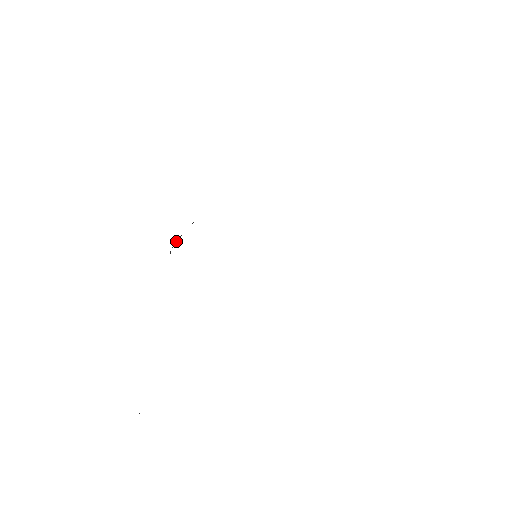
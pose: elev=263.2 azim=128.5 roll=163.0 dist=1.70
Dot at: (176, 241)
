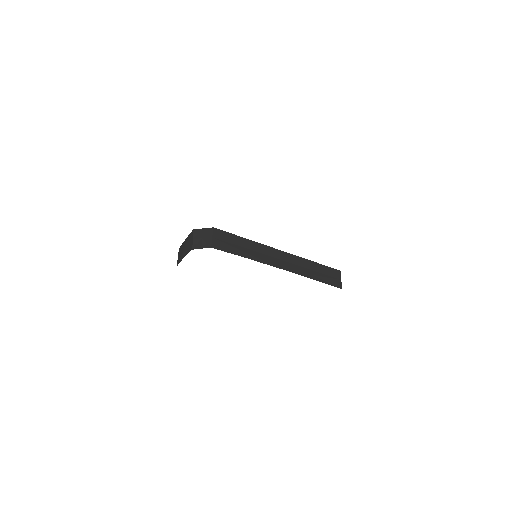
Dot at: (179, 259)
